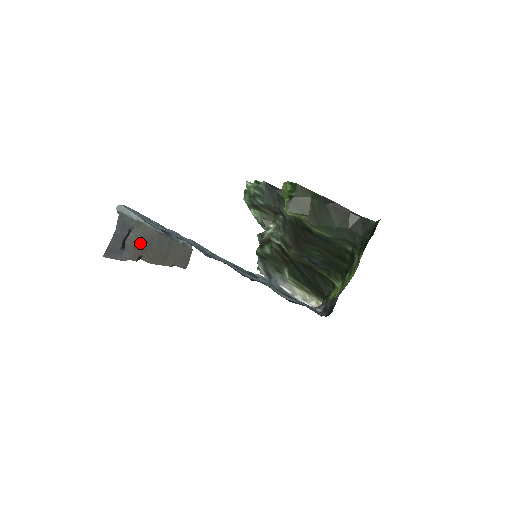
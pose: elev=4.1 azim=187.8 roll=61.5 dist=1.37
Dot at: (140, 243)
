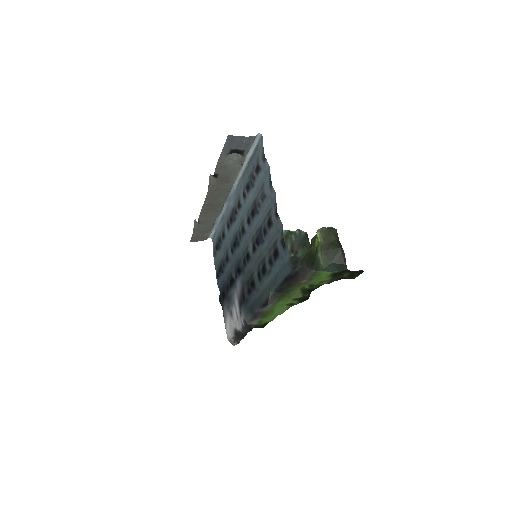
Dot at: (227, 171)
